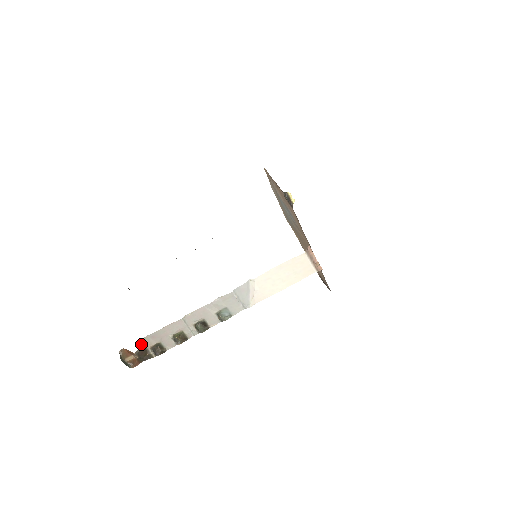
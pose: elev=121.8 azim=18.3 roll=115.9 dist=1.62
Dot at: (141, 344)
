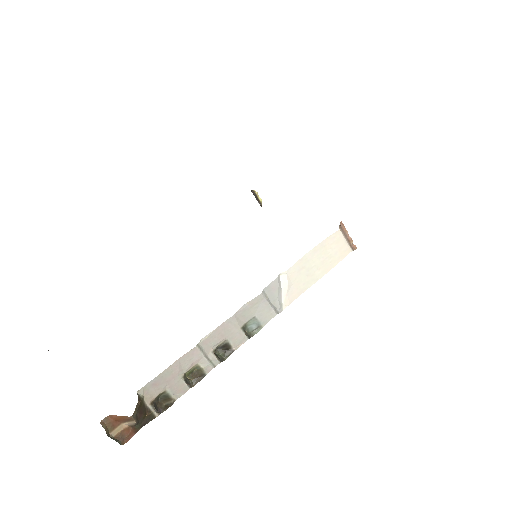
Dot at: (138, 400)
